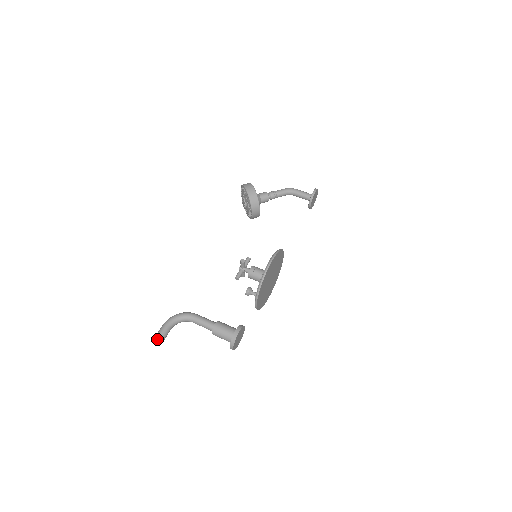
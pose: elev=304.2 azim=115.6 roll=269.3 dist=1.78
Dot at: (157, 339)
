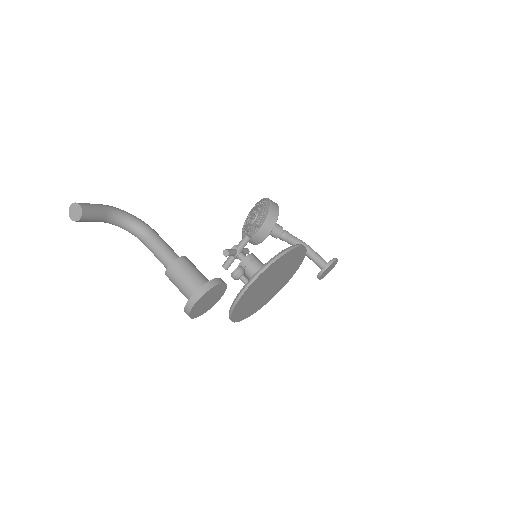
Dot at: (78, 206)
